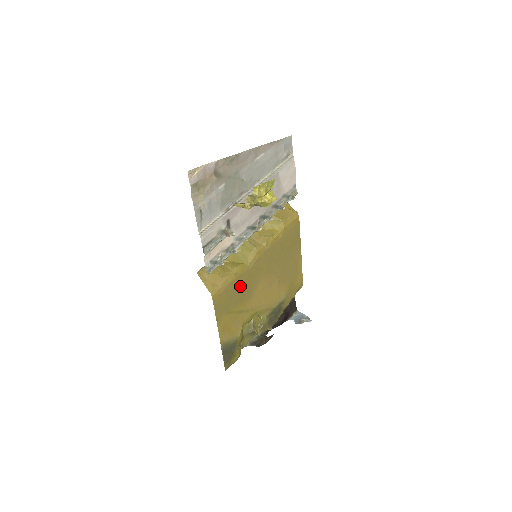
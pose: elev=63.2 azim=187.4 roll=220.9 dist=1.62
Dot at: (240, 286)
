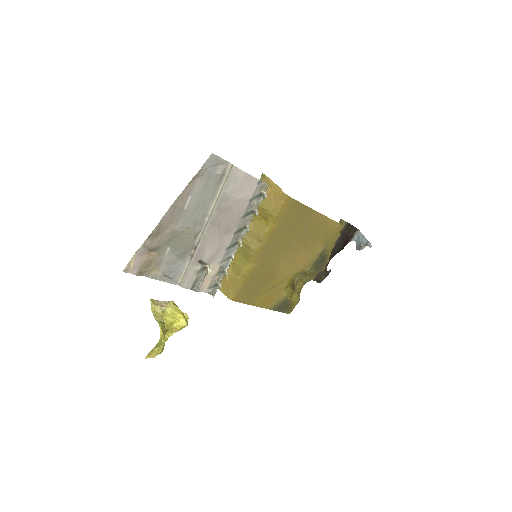
Dot at: (257, 278)
